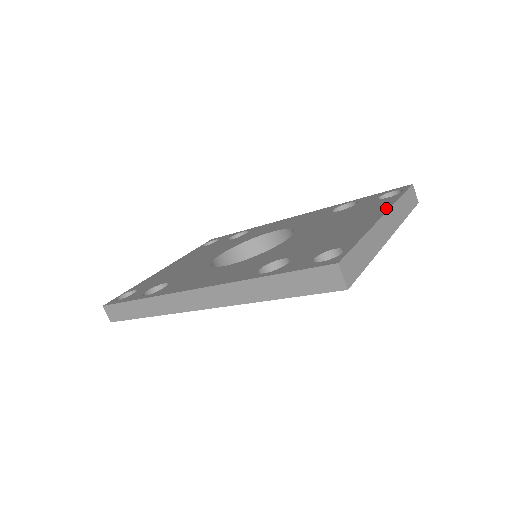
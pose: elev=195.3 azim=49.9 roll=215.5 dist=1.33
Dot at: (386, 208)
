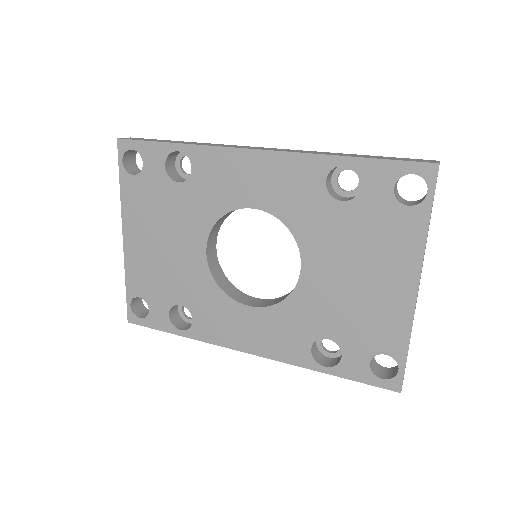
Dot at: (417, 262)
